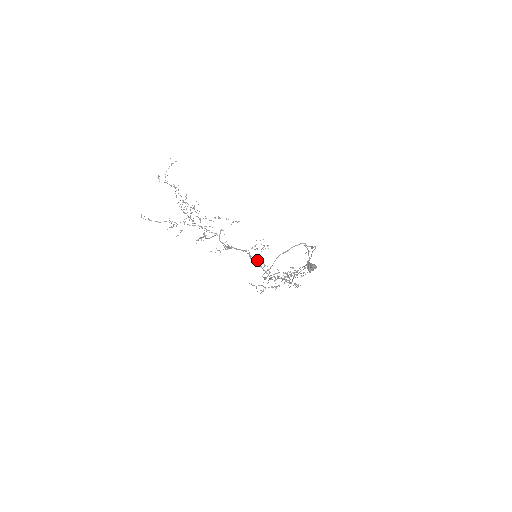
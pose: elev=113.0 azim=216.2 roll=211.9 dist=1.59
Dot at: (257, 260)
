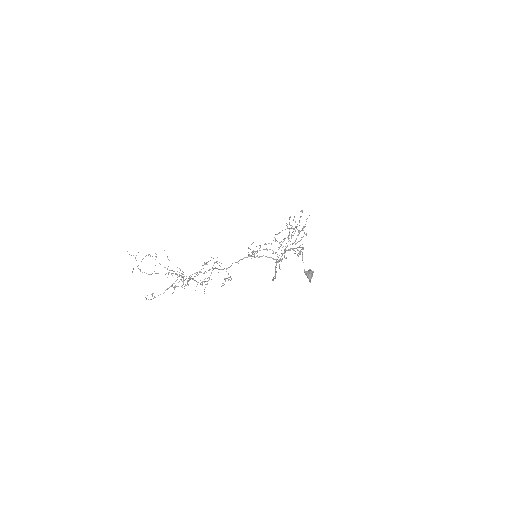
Dot at: occluded
